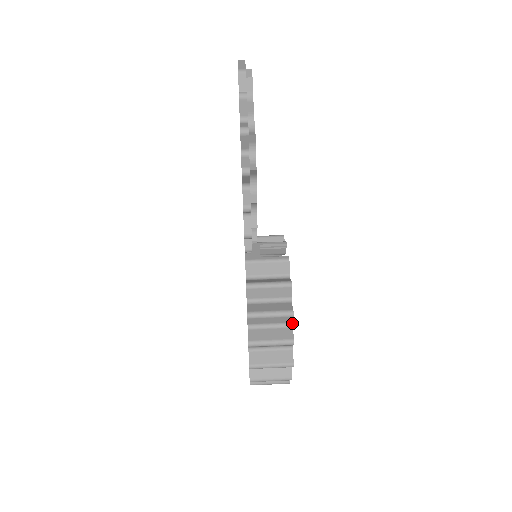
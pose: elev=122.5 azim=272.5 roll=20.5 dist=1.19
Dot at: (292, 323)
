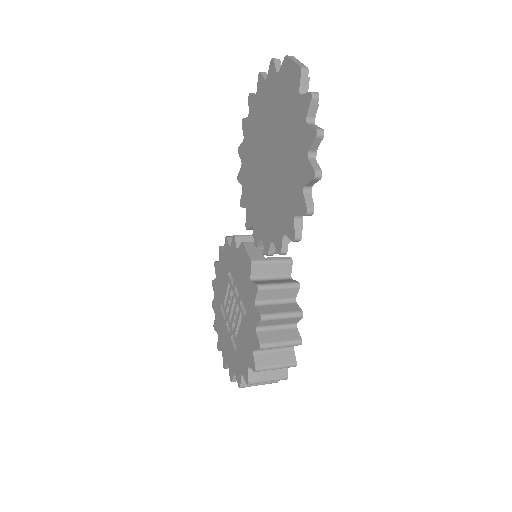
Dot at: occluded
